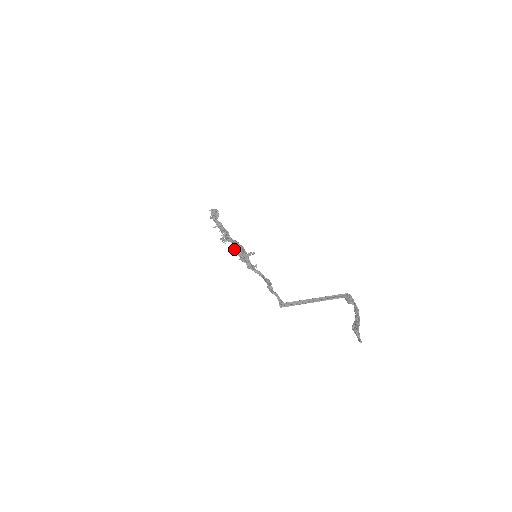
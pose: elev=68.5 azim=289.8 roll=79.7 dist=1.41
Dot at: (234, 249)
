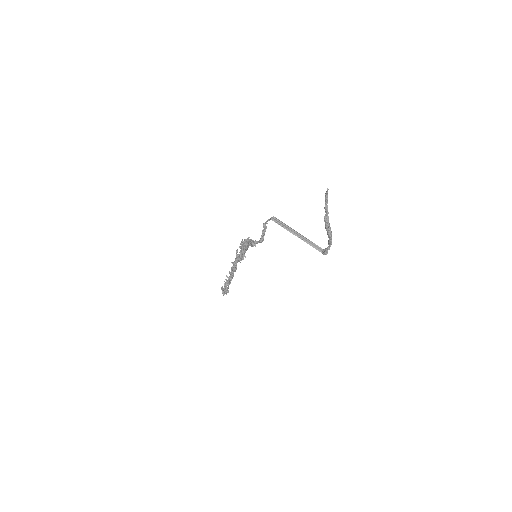
Dot at: (241, 243)
